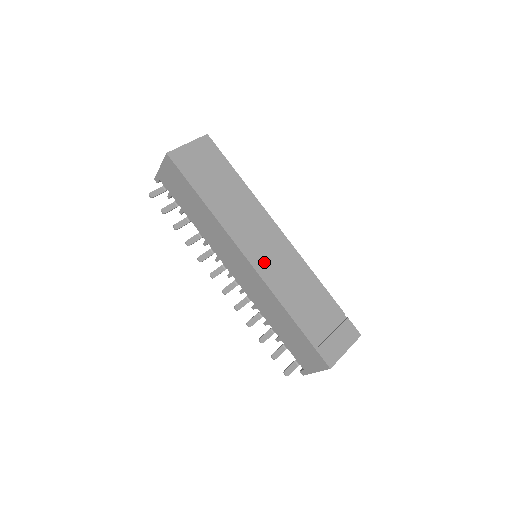
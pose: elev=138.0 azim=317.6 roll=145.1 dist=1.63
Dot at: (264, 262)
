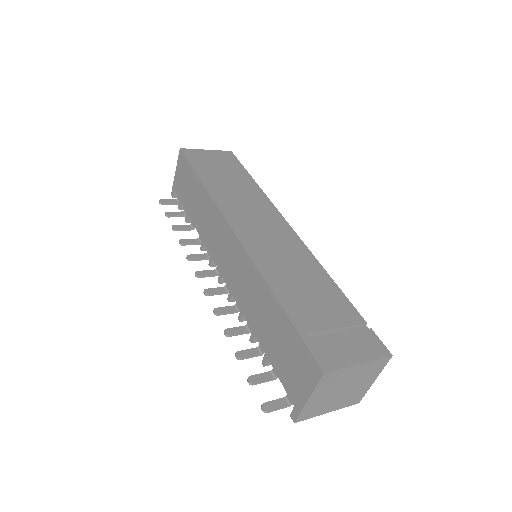
Dot at: (256, 240)
